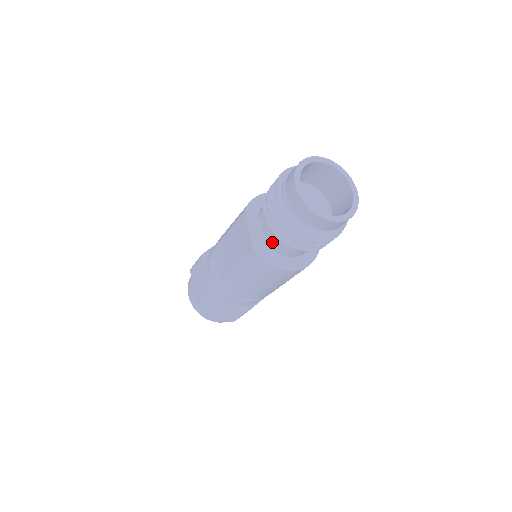
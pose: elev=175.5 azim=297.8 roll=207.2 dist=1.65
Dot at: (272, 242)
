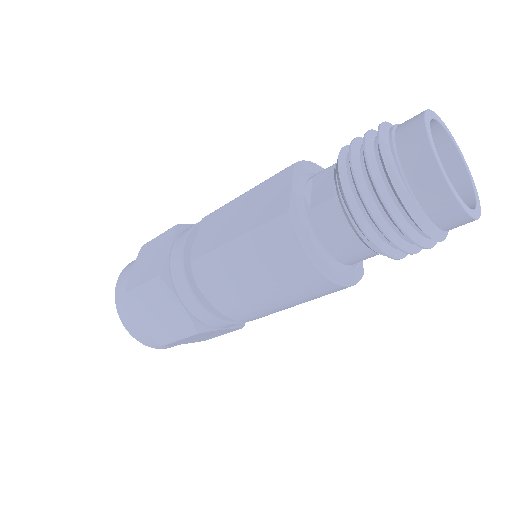
Dot at: (322, 214)
